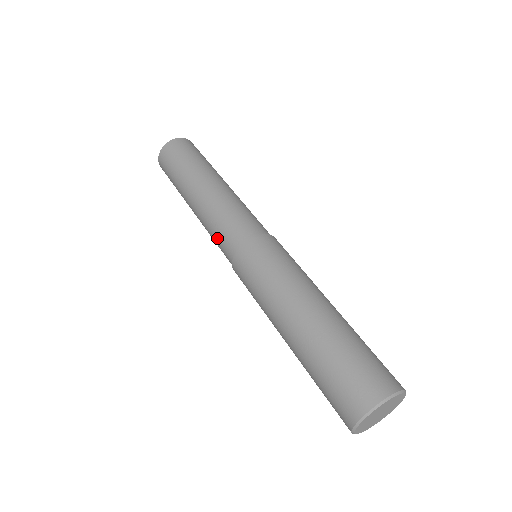
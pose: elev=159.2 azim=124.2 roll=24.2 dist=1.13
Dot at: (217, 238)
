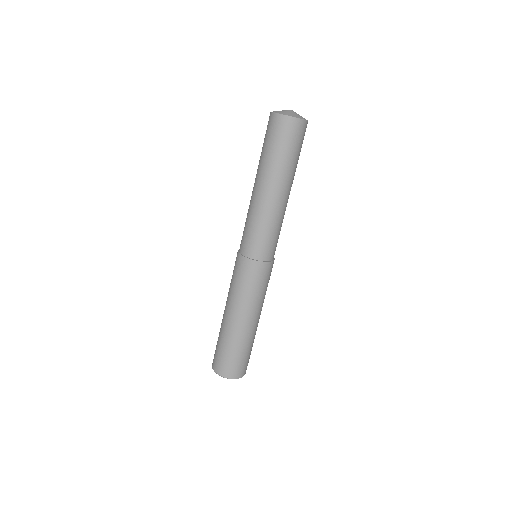
Dot at: occluded
